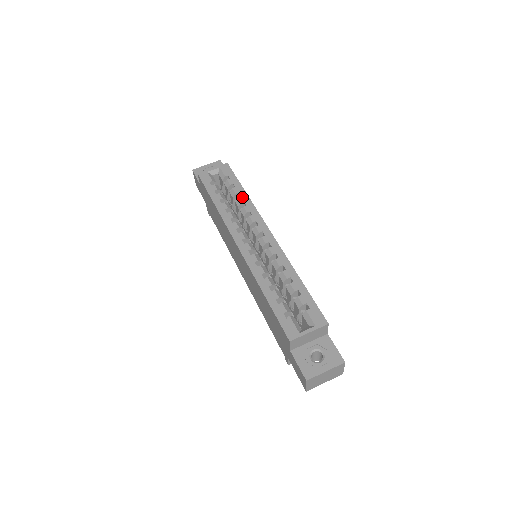
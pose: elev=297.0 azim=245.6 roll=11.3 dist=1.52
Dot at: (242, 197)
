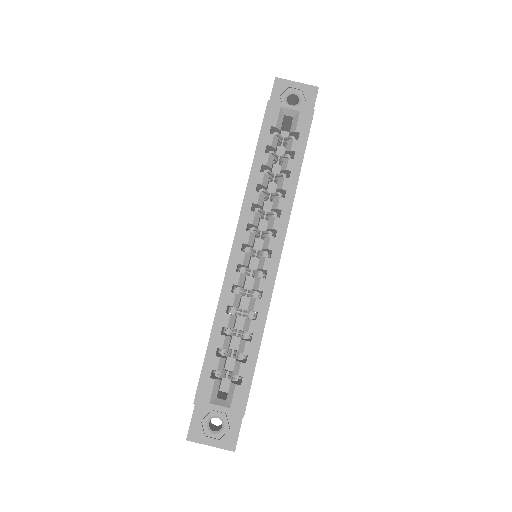
Dot at: (289, 181)
